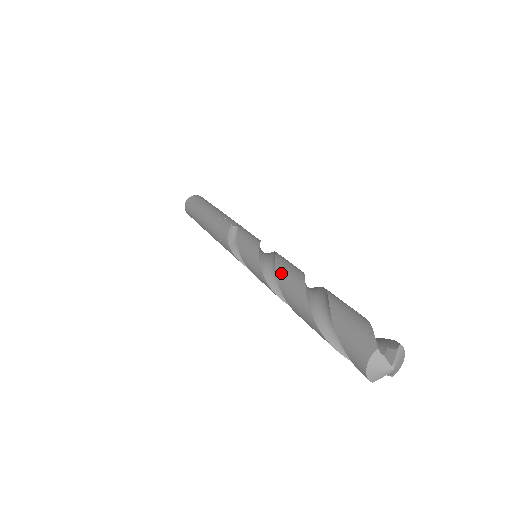
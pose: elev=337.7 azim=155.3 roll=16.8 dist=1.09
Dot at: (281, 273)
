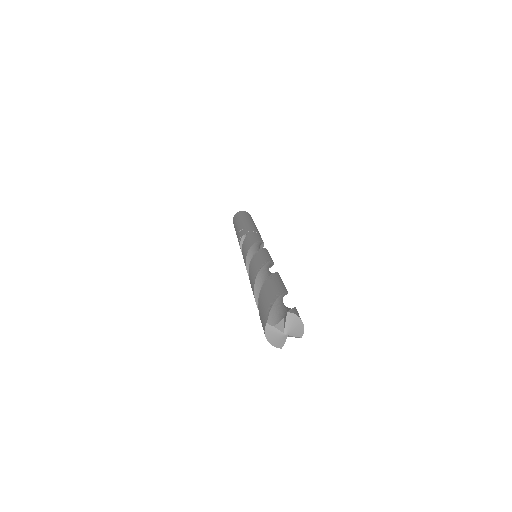
Dot at: (249, 271)
